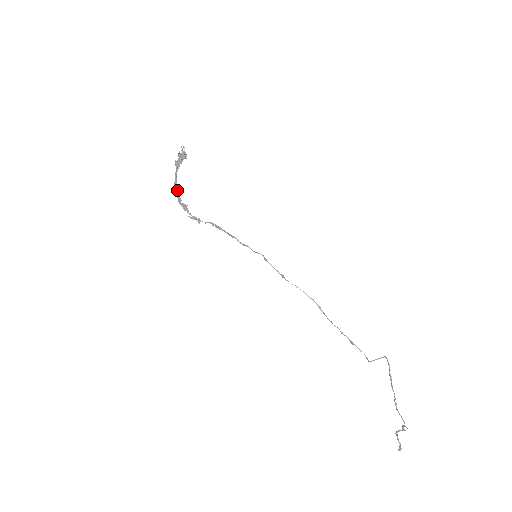
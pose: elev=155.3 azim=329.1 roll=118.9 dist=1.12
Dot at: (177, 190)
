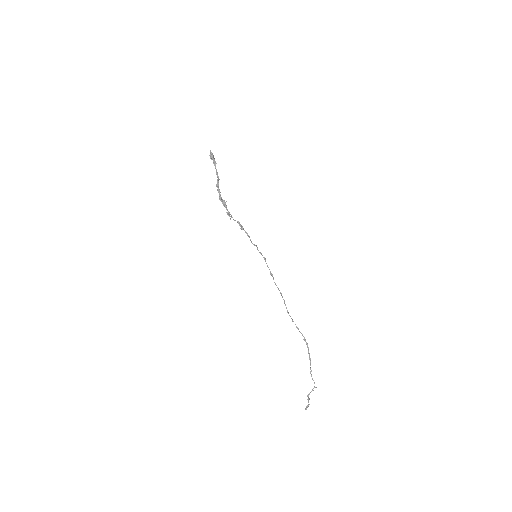
Dot at: (218, 186)
